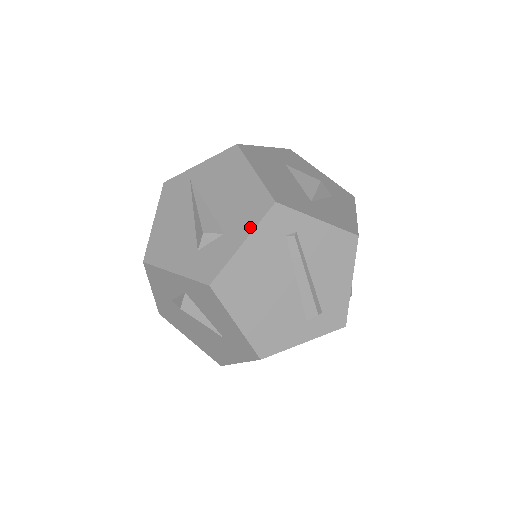
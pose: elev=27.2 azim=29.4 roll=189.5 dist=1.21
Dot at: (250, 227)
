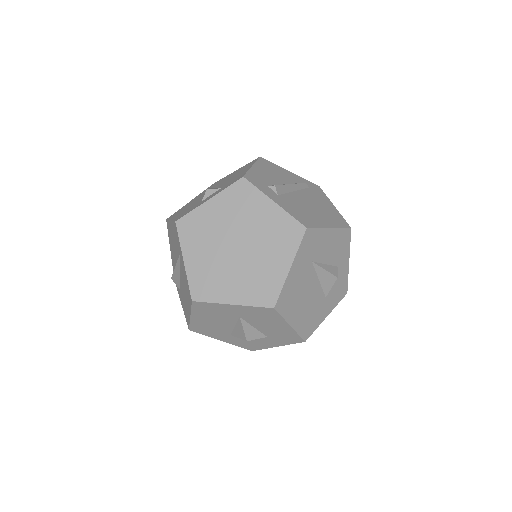
Dot at: (183, 310)
